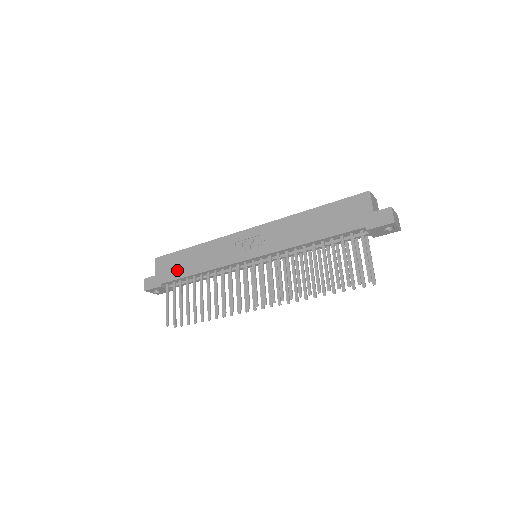
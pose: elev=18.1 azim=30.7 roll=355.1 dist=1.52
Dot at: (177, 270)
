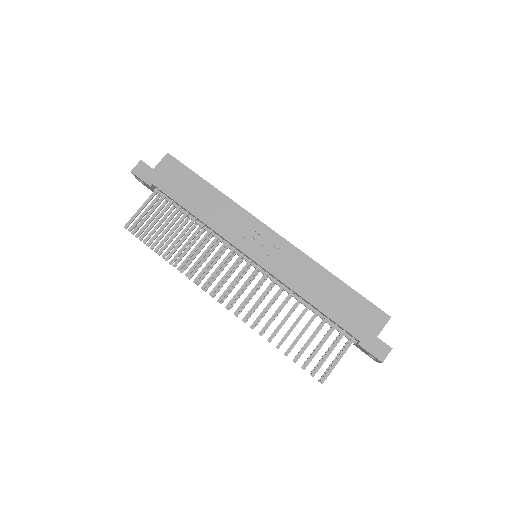
Dot at: (179, 190)
